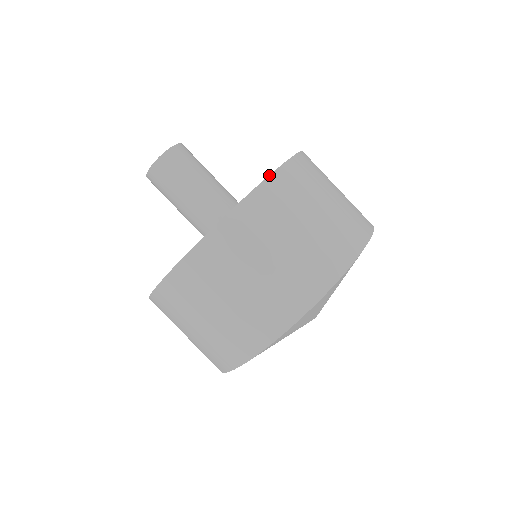
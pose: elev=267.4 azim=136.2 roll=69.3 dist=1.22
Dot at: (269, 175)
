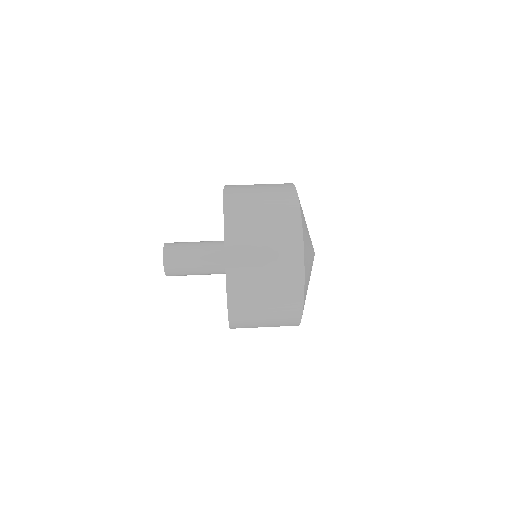
Dot at: (223, 196)
